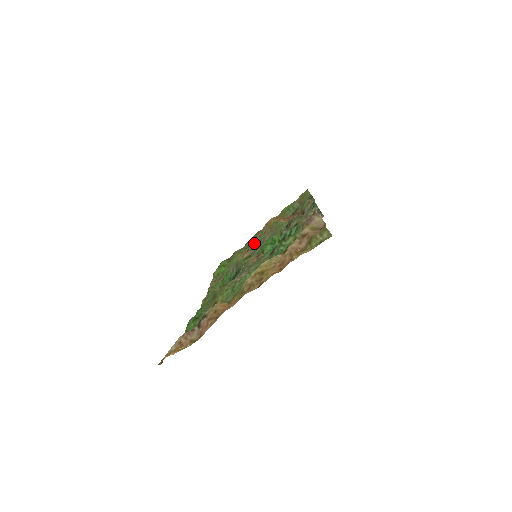
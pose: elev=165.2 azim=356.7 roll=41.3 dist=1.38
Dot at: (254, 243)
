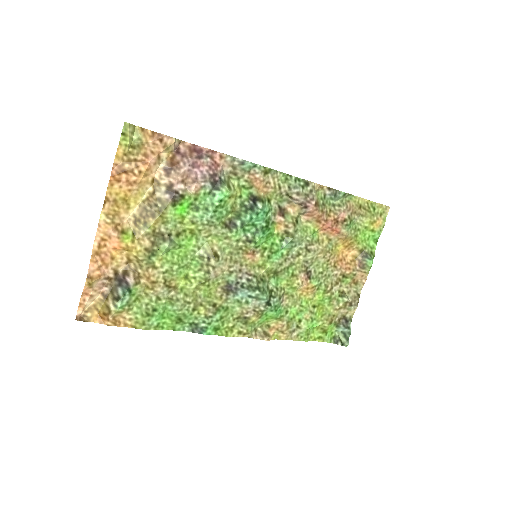
Dot at: (314, 274)
